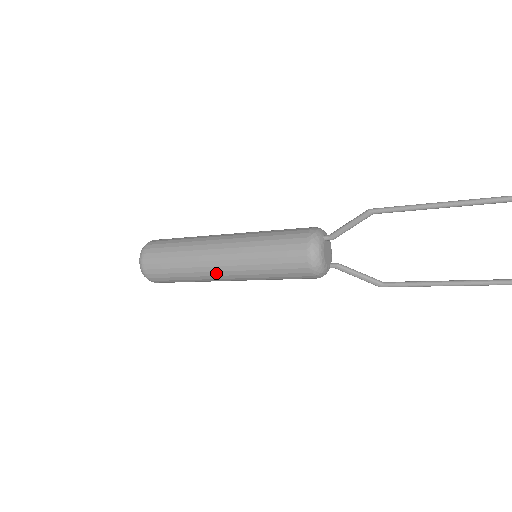
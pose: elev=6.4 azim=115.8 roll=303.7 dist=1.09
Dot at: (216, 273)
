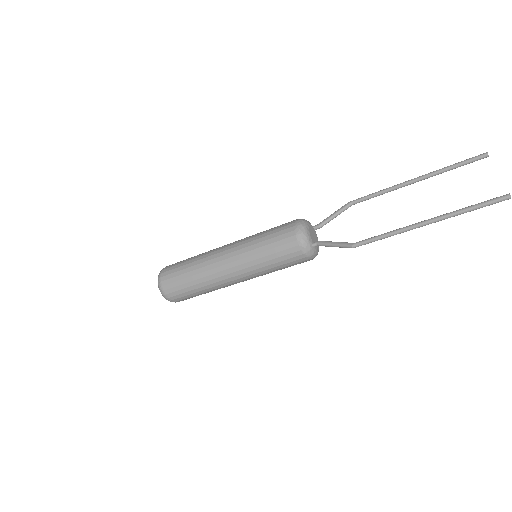
Dot at: (219, 254)
